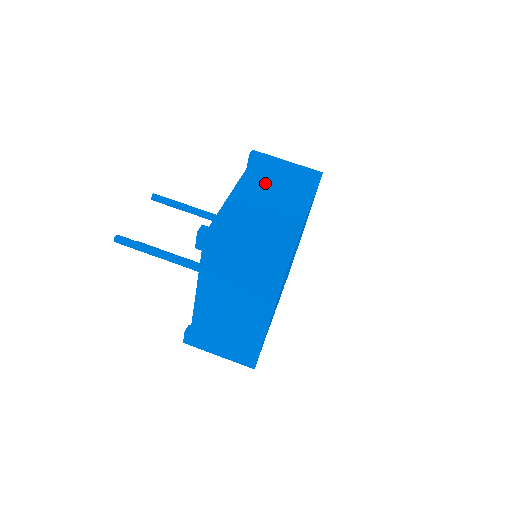
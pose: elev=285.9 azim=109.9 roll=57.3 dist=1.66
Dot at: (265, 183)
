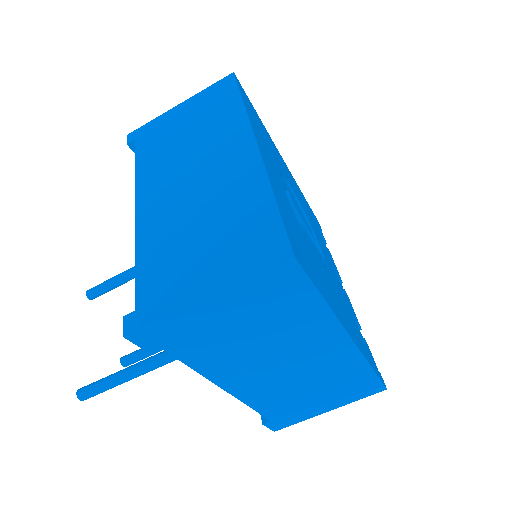
Dot at: (170, 162)
